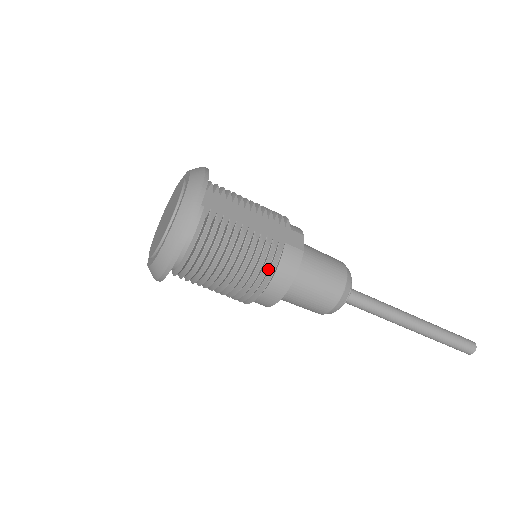
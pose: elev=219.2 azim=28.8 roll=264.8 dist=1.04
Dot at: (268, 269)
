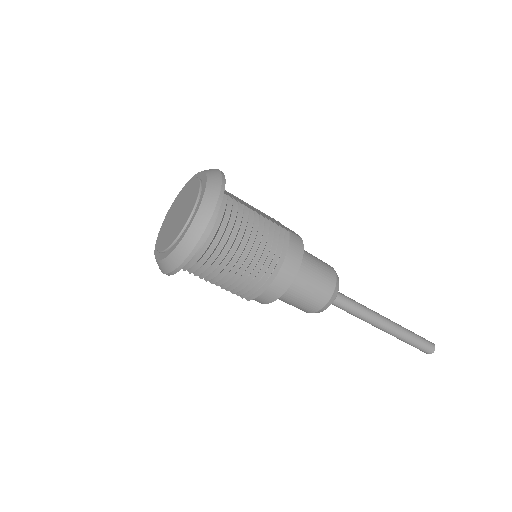
Dot at: (283, 245)
